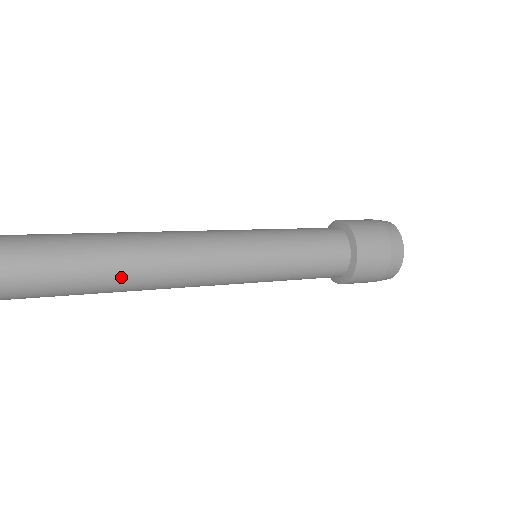
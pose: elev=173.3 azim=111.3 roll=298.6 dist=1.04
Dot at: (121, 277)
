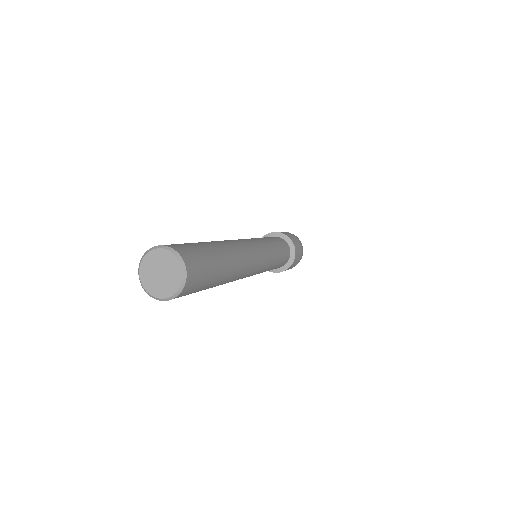
Dot at: occluded
